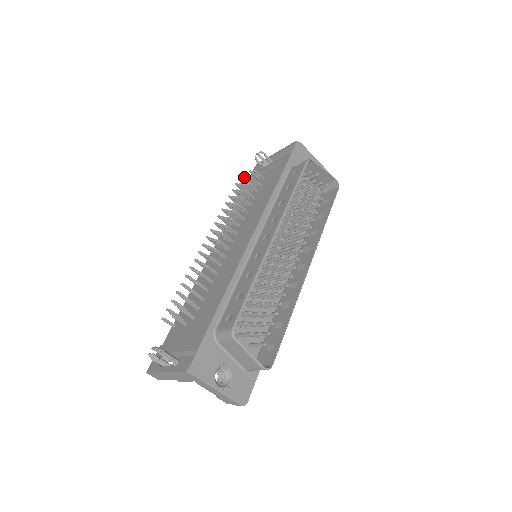
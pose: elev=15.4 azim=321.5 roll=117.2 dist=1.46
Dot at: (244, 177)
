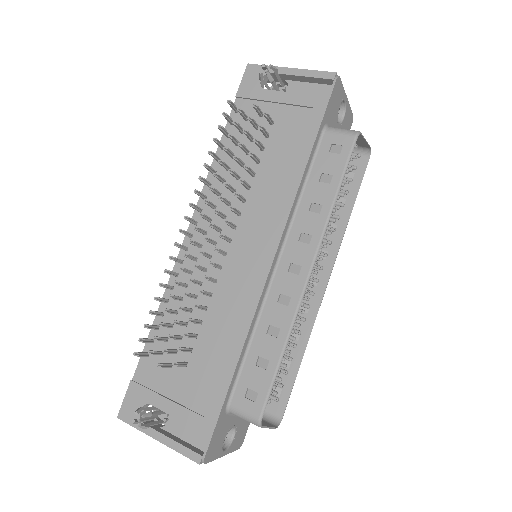
Dot at: (240, 109)
